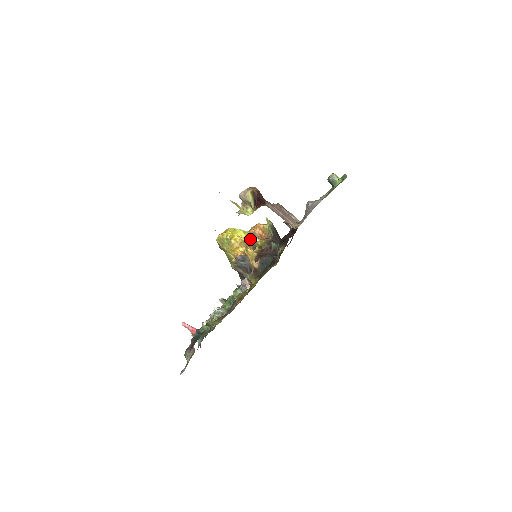
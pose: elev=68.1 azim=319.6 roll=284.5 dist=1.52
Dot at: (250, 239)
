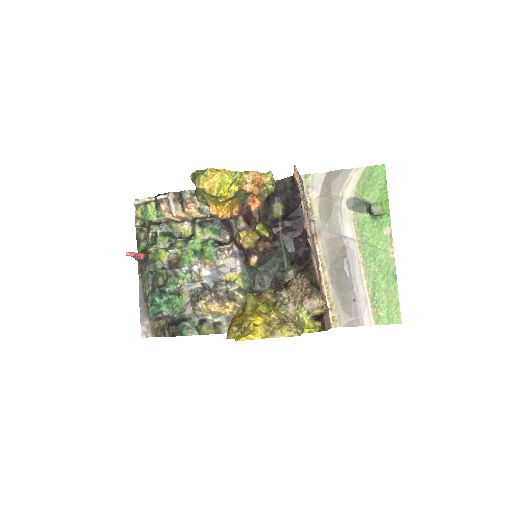
Dot at: (241, 193)
